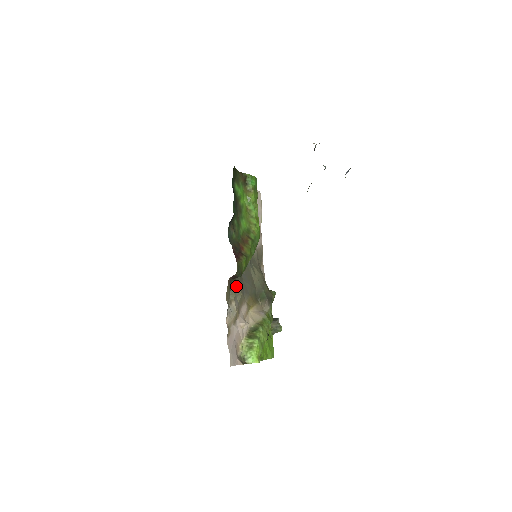
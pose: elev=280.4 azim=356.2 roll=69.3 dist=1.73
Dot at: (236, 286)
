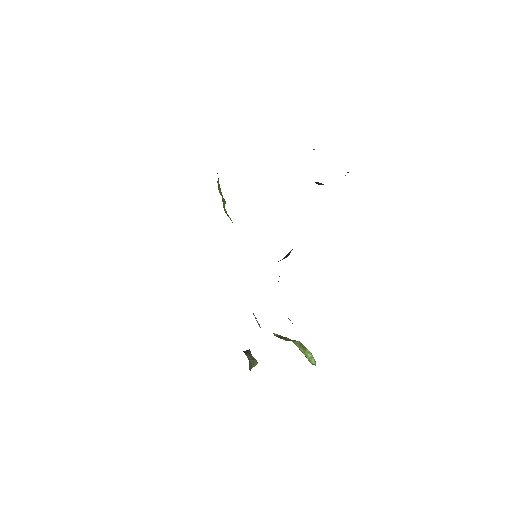
Dot at: occluded
